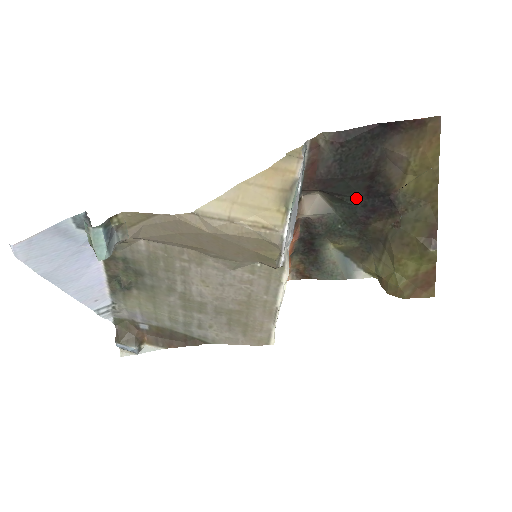
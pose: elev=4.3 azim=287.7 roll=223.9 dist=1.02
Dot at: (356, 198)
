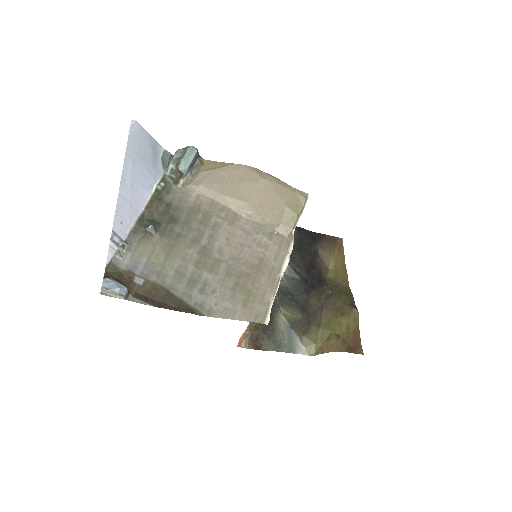
Dot at: (302, 274)
